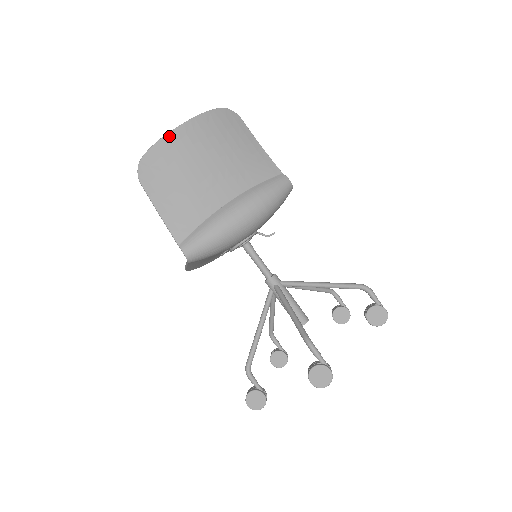
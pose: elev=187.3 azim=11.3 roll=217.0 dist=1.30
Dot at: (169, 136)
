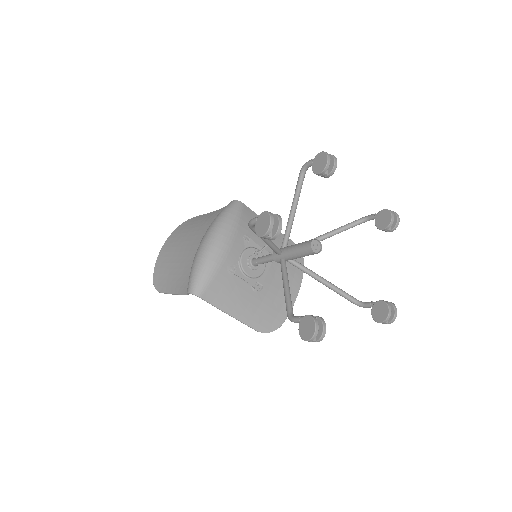
Dot at: (159, 257)
